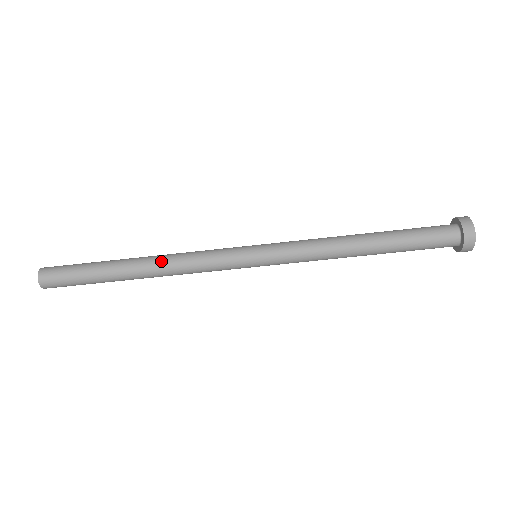
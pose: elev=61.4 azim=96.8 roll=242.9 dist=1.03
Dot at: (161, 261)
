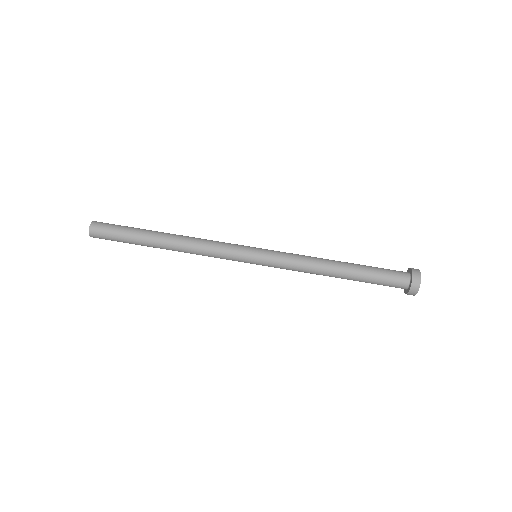
Dot at: (185, 239)
